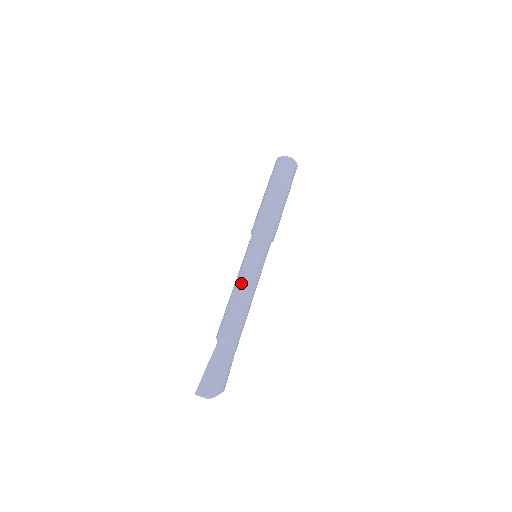
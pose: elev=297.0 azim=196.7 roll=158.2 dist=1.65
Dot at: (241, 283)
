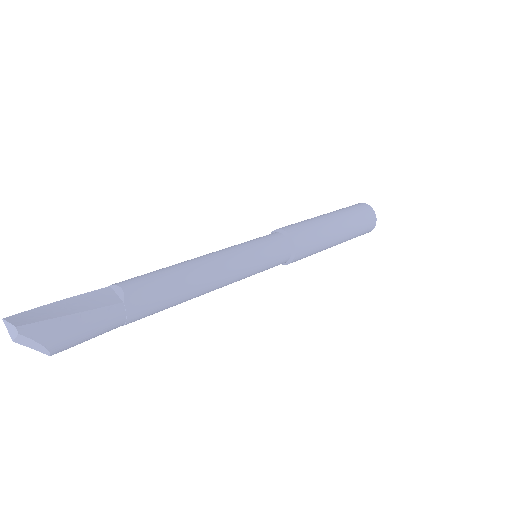
Dot at: (210, 255)
